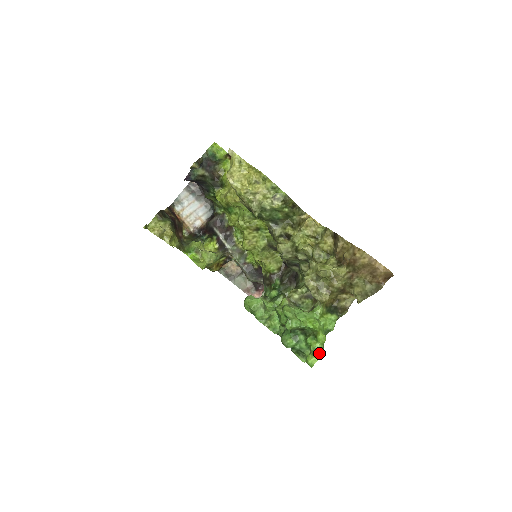
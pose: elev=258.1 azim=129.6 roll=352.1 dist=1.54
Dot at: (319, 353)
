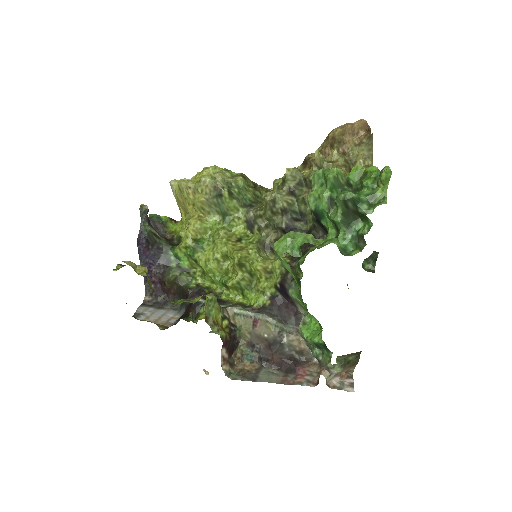
Dot at: (383, 168)
